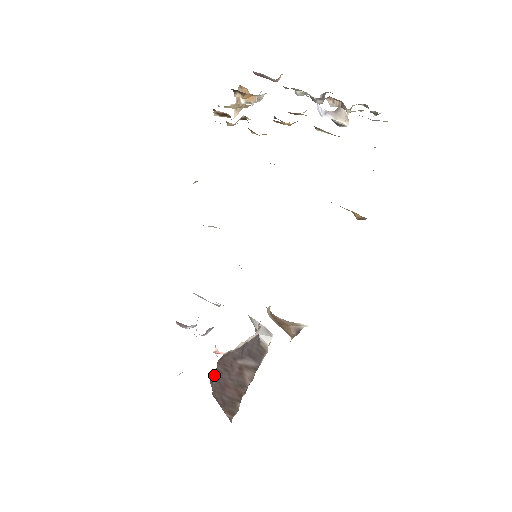
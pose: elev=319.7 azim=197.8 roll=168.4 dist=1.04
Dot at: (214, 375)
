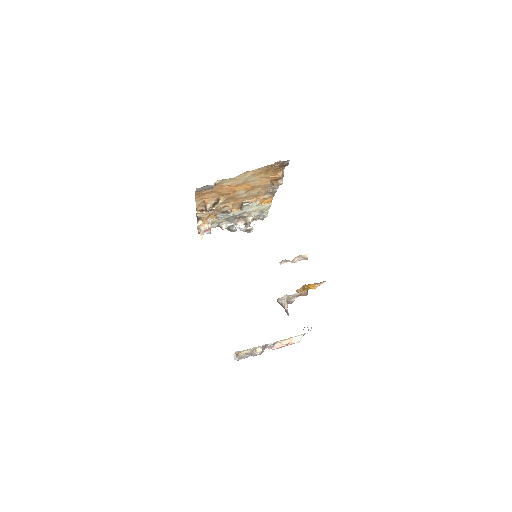
Dot at: occluded
